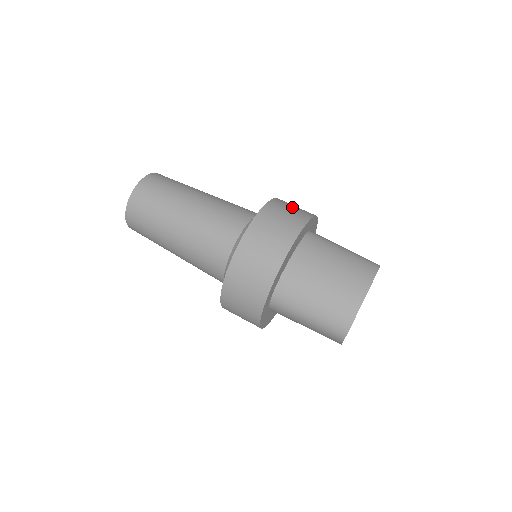
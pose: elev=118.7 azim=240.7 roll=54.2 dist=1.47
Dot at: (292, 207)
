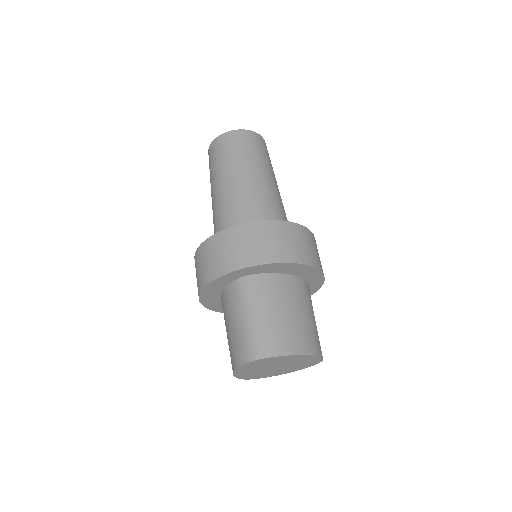
Dot at: occluded
